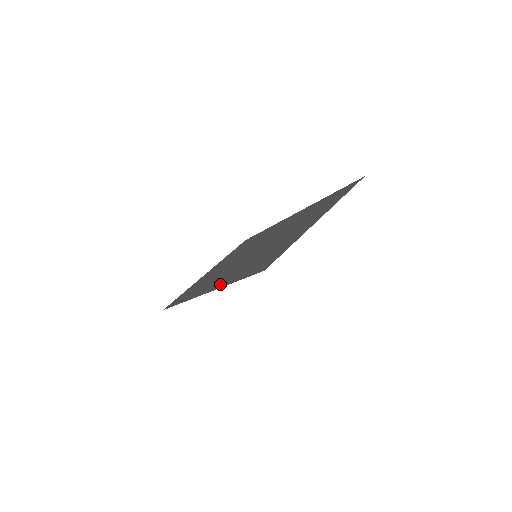
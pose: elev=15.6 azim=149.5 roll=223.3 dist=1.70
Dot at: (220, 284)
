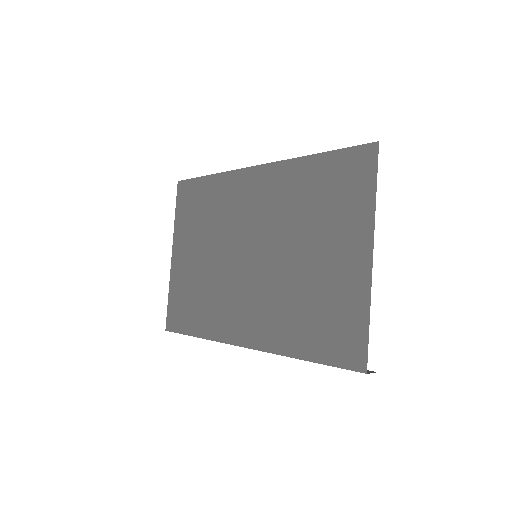
Dot at: (267, 341)
